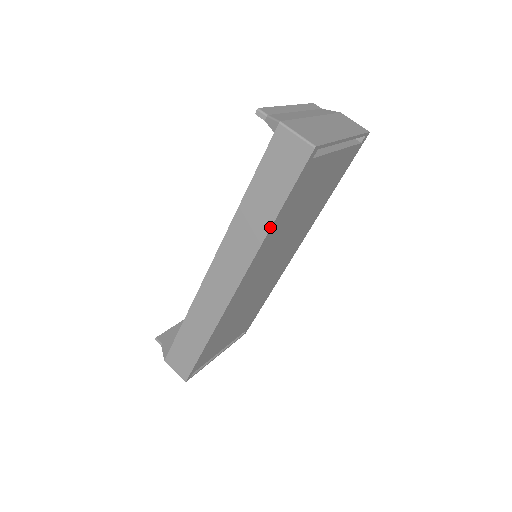
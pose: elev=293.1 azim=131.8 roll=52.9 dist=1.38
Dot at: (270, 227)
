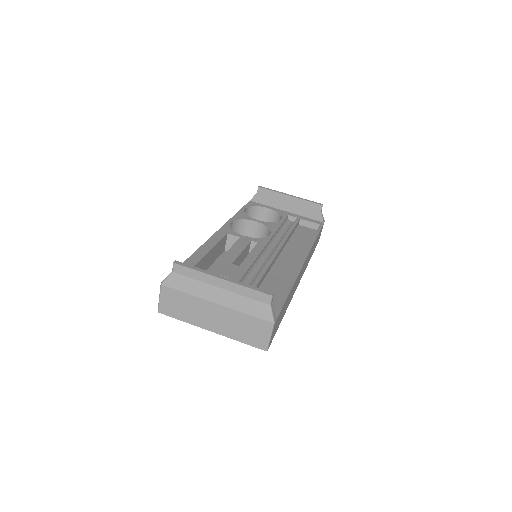
Dot at: occluded
